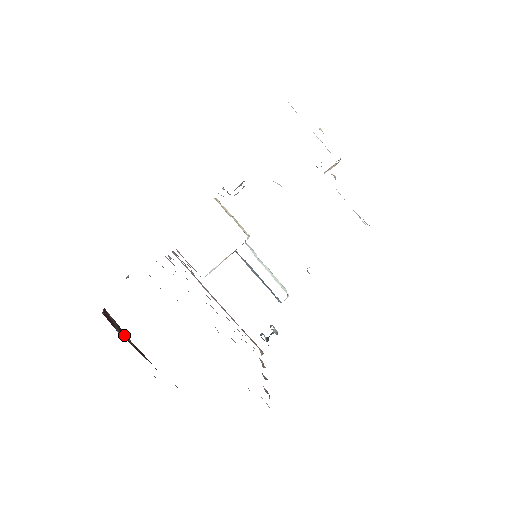
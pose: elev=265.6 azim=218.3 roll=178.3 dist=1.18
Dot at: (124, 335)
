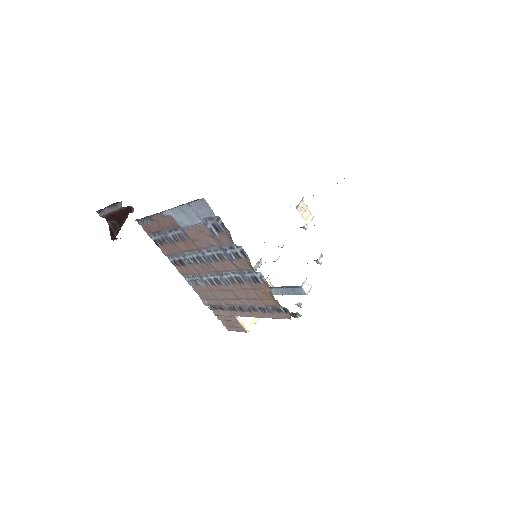
Dot at: (116, 228)
